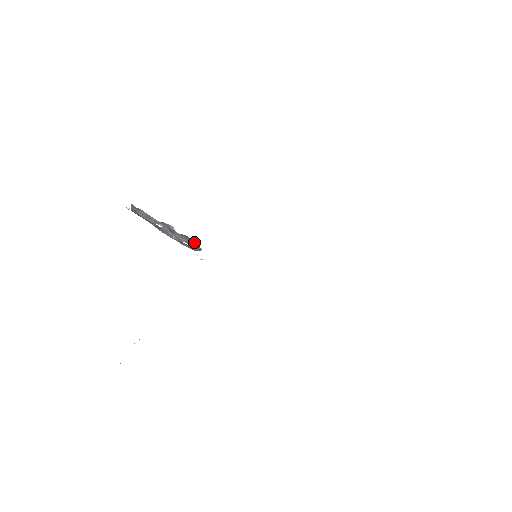
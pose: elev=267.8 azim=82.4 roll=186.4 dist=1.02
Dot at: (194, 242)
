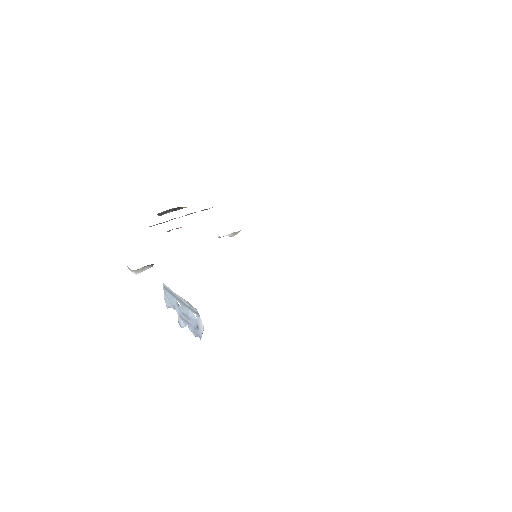
Dot at: (198, 333)
